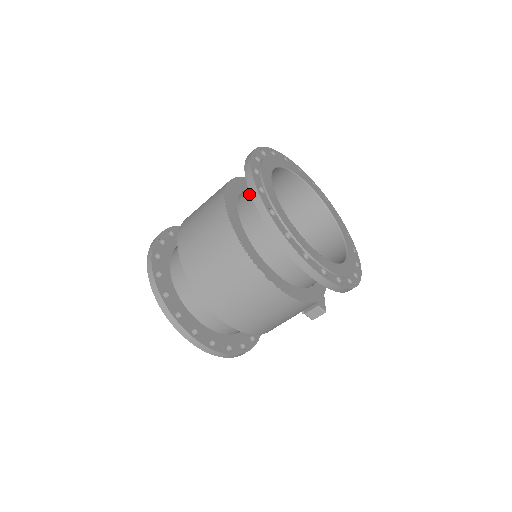
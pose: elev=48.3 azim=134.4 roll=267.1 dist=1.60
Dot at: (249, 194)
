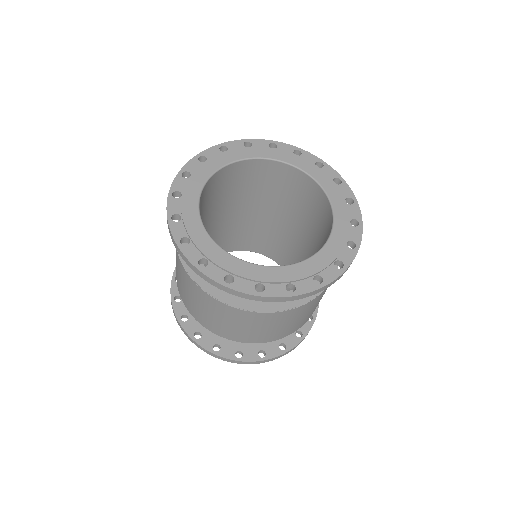
Dot at: occluded
